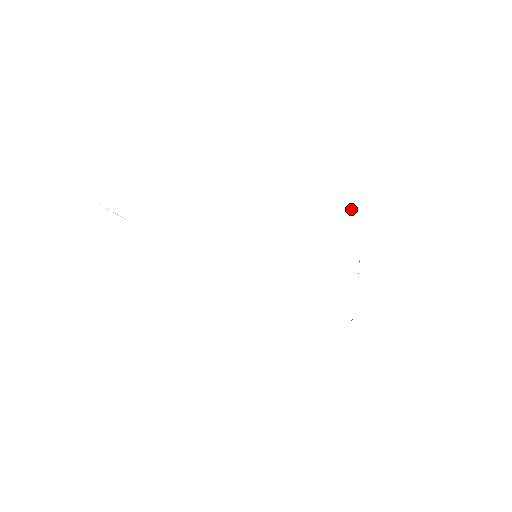
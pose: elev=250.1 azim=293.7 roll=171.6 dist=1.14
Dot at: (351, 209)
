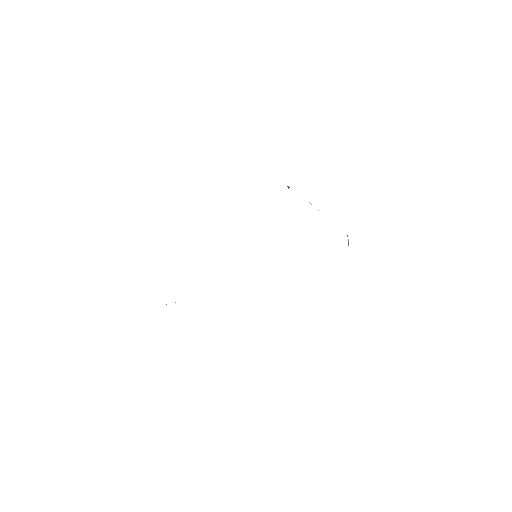
Dot at: occluded
